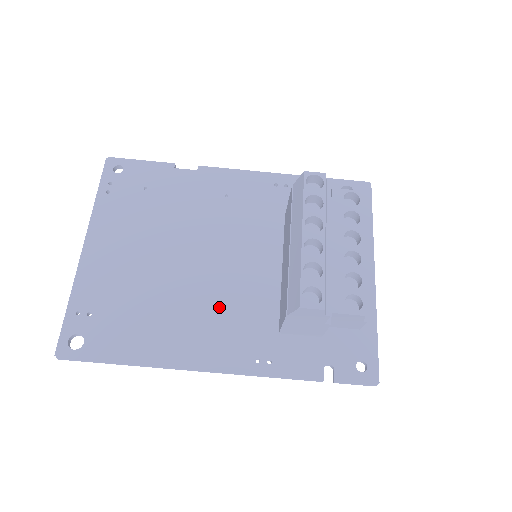
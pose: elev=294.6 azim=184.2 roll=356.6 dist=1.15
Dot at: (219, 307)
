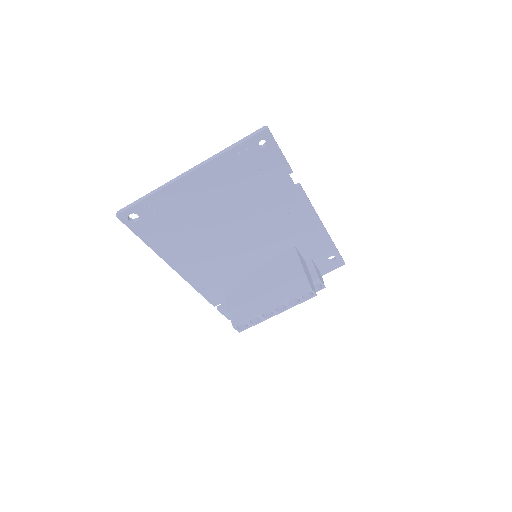
Dot at: (214, 256)
